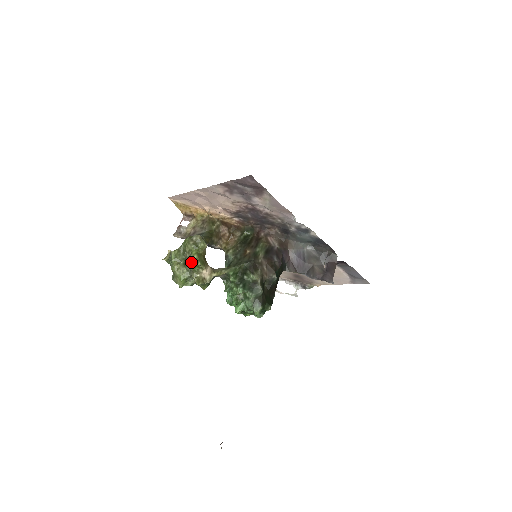
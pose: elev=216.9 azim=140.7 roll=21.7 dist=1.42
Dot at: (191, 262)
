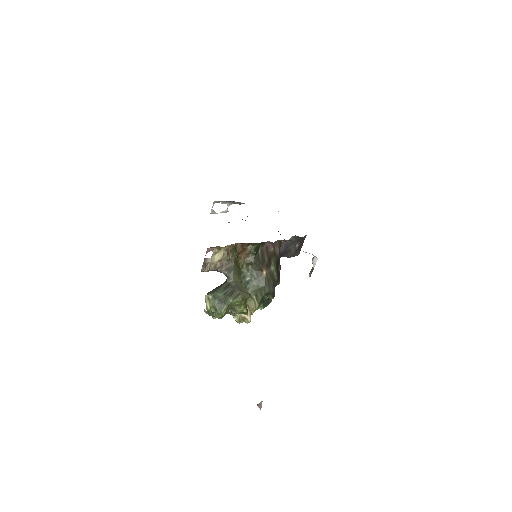
Dot at: (238, 313)
